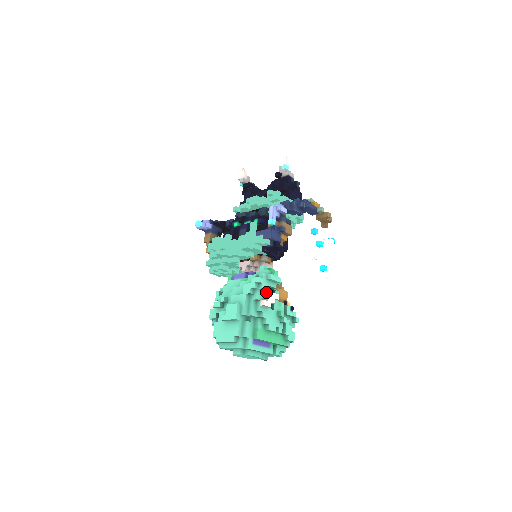
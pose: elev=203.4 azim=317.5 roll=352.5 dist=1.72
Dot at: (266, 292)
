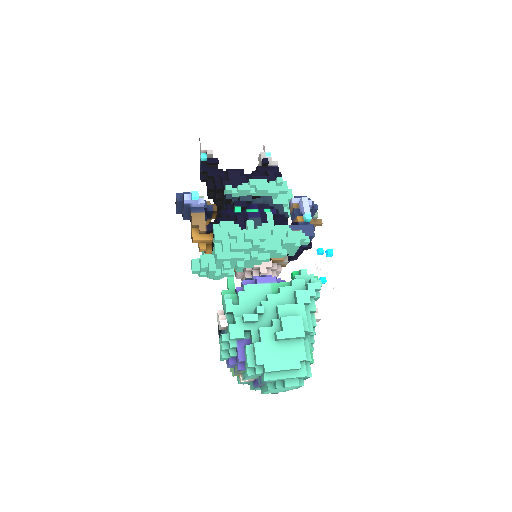
Dot at: occluded
